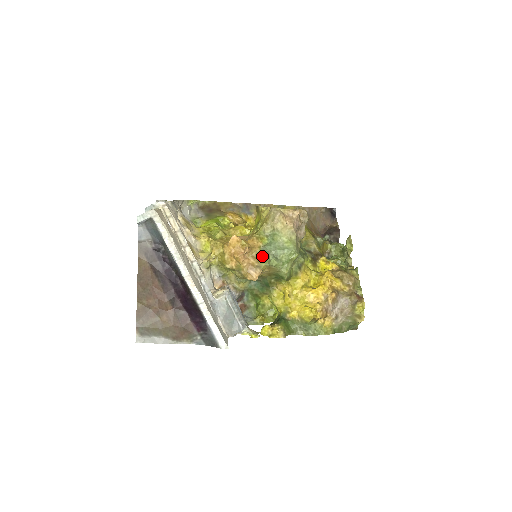
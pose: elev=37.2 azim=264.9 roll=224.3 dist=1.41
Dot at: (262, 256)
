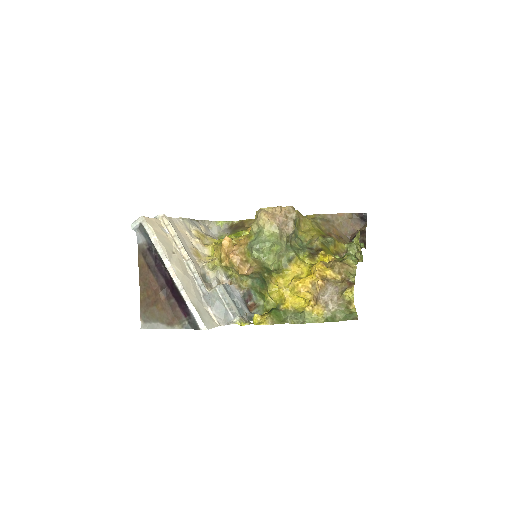
Dot at: (248, 251)
